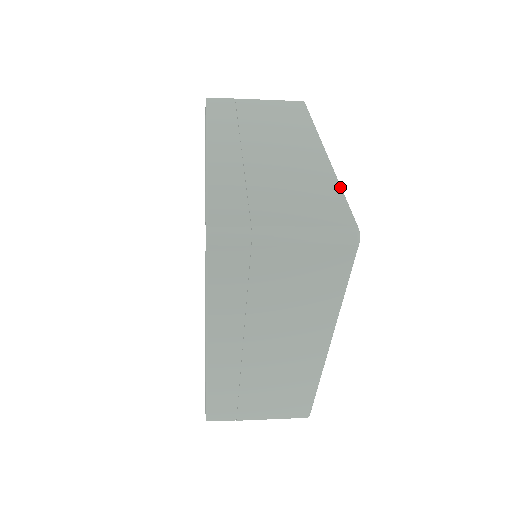
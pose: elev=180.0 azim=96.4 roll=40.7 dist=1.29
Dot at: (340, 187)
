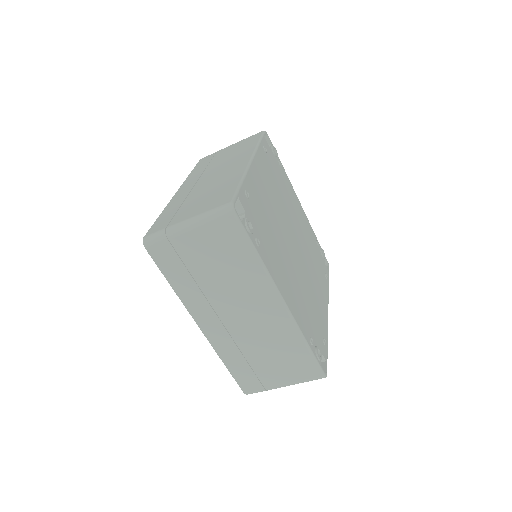
Dot at: occluded
